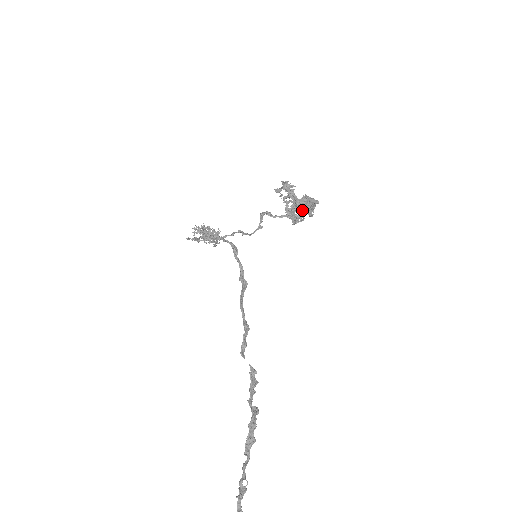
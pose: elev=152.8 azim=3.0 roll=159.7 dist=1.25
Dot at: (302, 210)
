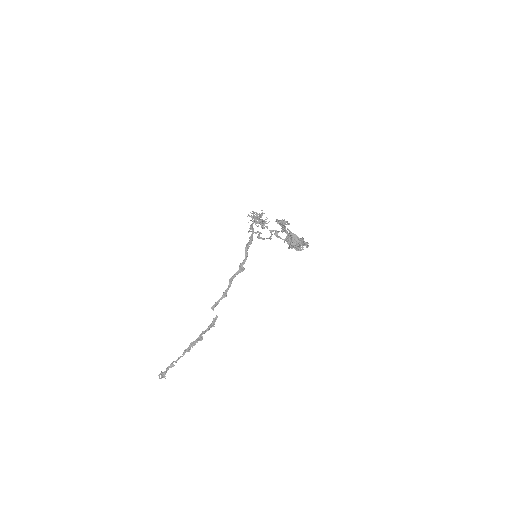
Dot at: occluded
